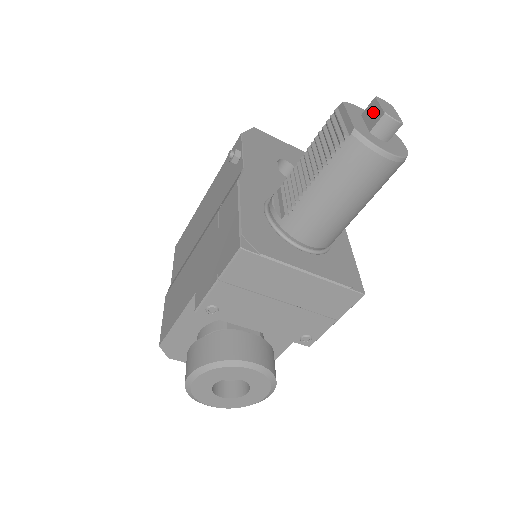
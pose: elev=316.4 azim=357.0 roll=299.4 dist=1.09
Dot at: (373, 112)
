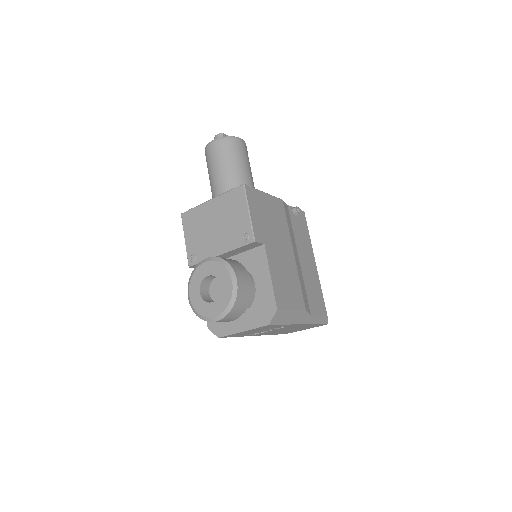
Dot at: occluded
